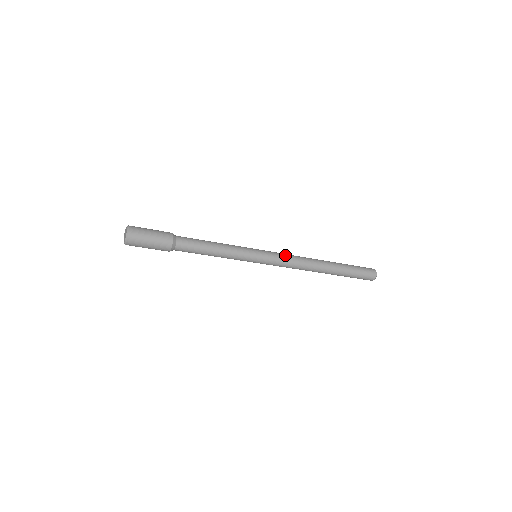
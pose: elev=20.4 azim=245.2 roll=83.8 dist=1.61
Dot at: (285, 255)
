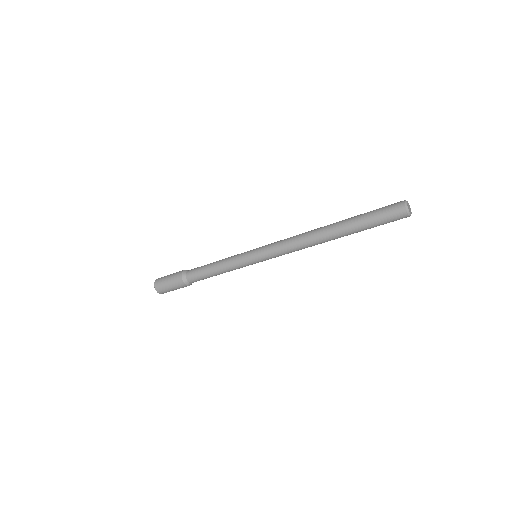
Dot at: (279, 242)
